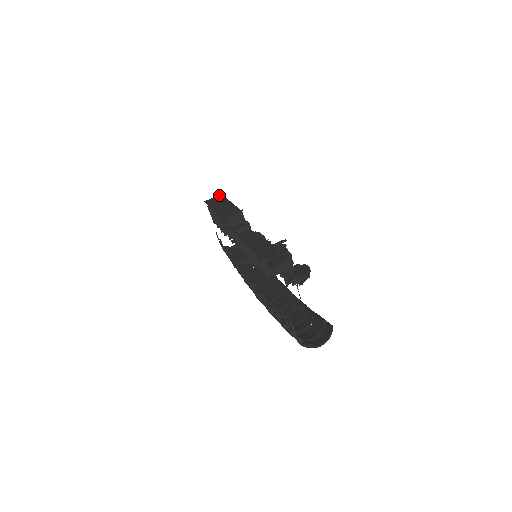
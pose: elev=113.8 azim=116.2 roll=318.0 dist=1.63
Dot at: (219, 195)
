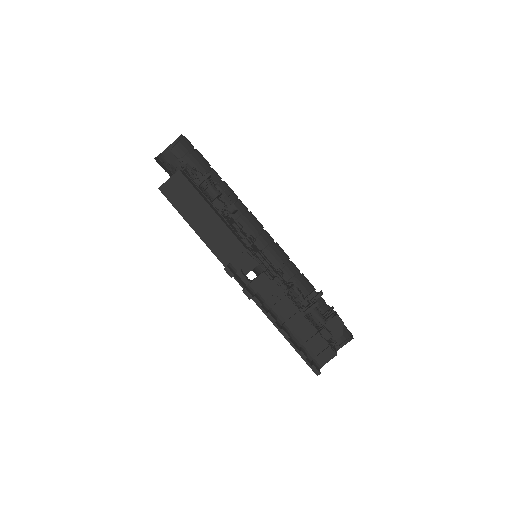
Dot at: (177, 174)
